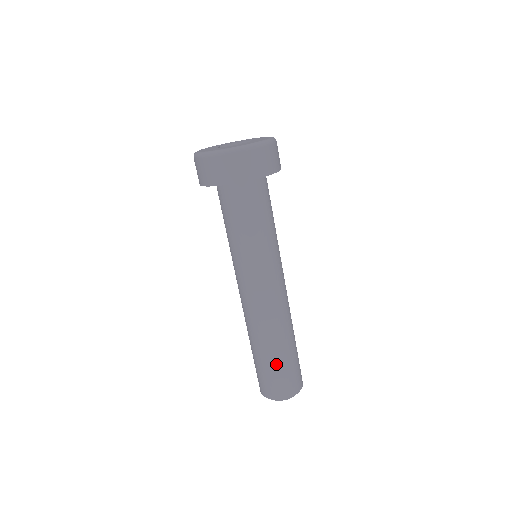
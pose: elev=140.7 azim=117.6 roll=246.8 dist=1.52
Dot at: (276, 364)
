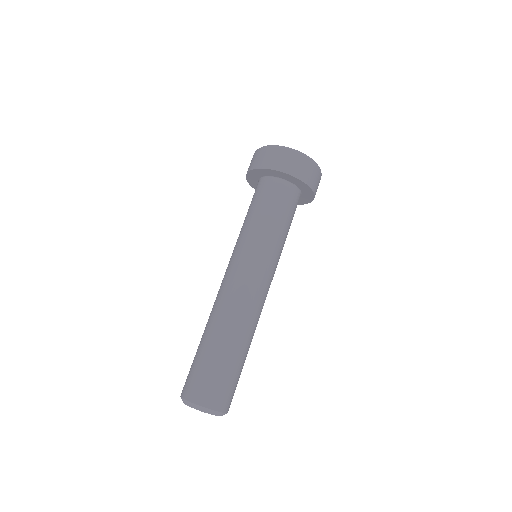
Dot at: (201, 353)
